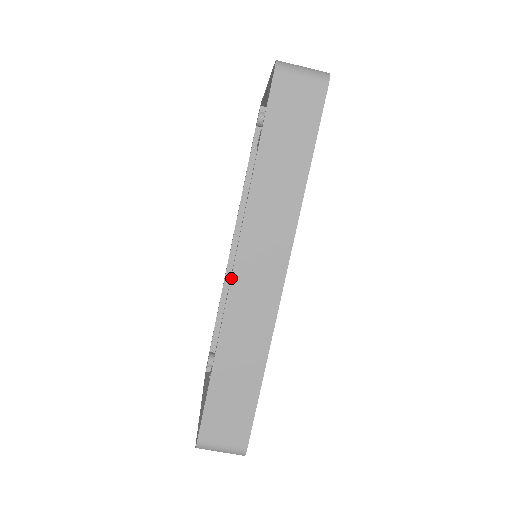
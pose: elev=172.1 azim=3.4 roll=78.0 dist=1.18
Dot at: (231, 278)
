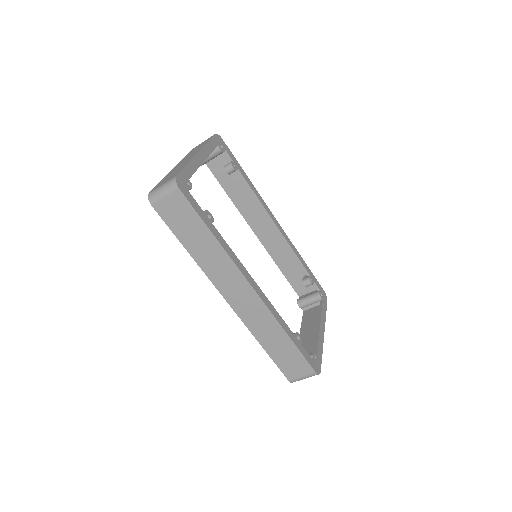
Dot at: (231, 307)
